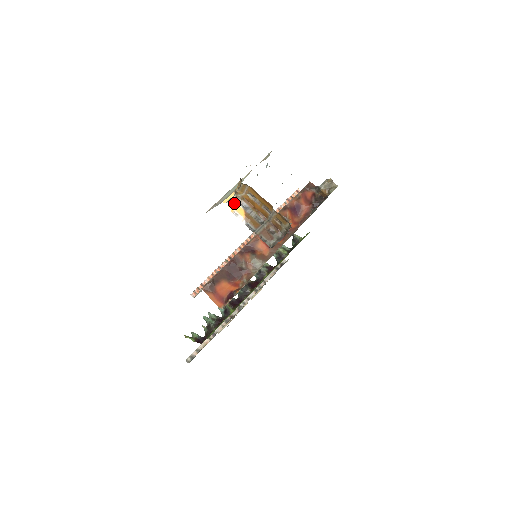
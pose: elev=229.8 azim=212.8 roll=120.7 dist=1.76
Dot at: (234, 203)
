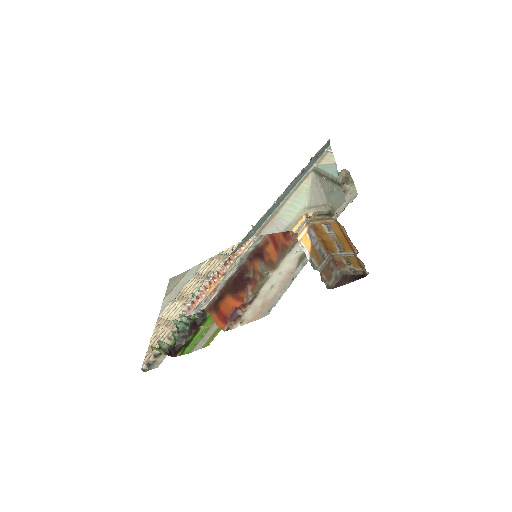
Dot at: (303, 232)
